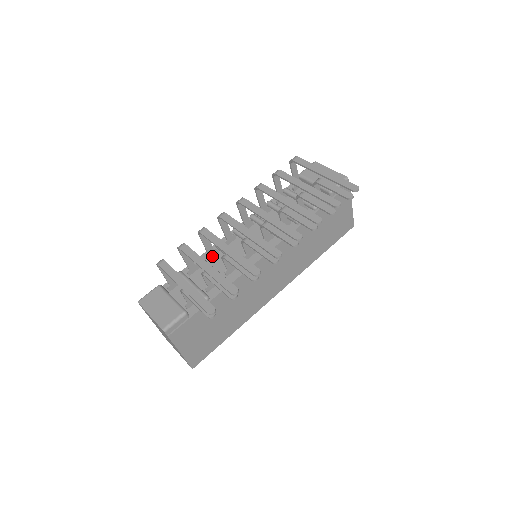
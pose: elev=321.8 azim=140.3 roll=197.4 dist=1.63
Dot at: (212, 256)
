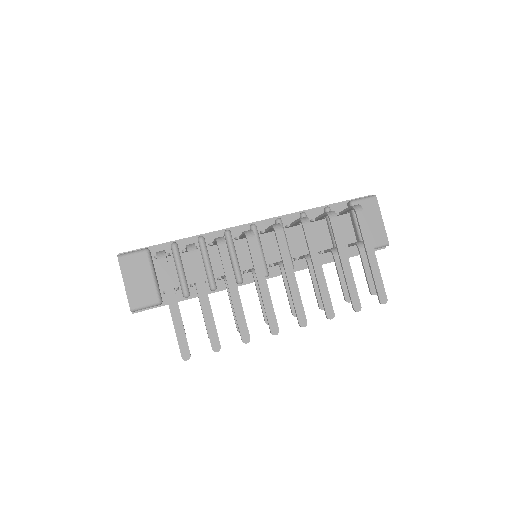
Dot at: (215, 244)
